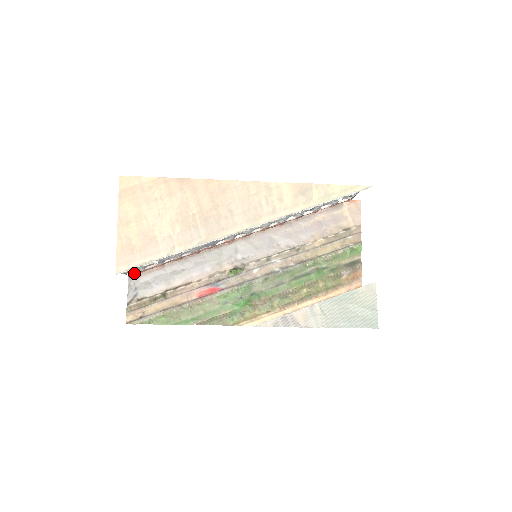
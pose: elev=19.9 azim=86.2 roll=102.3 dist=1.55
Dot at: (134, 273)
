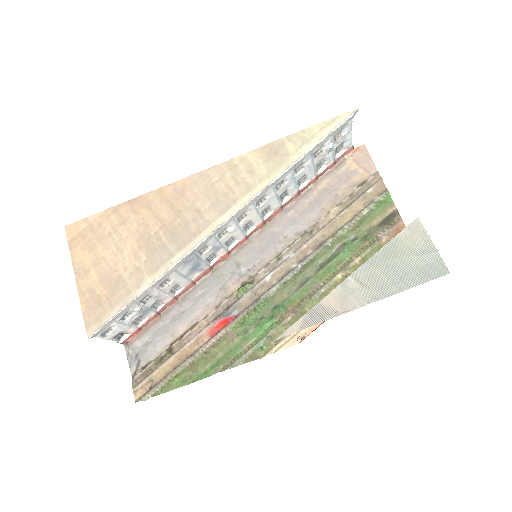
Dot at: (127, 337)
